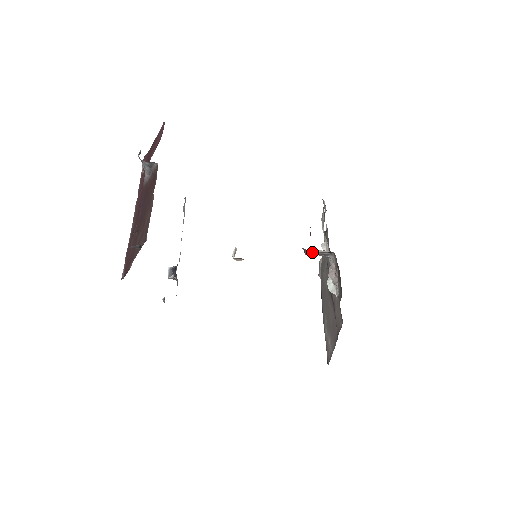
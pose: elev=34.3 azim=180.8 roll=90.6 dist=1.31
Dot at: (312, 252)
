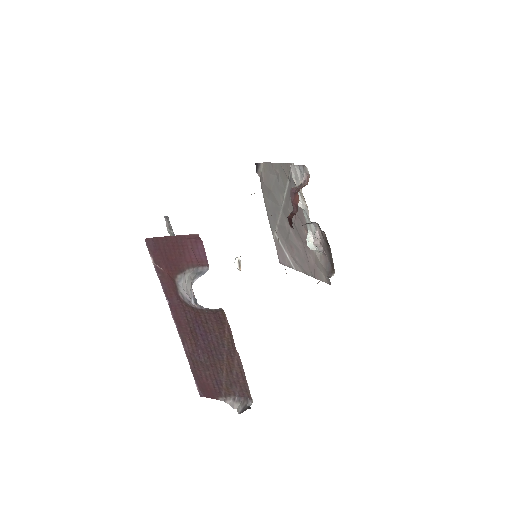
Dot at: occluded
